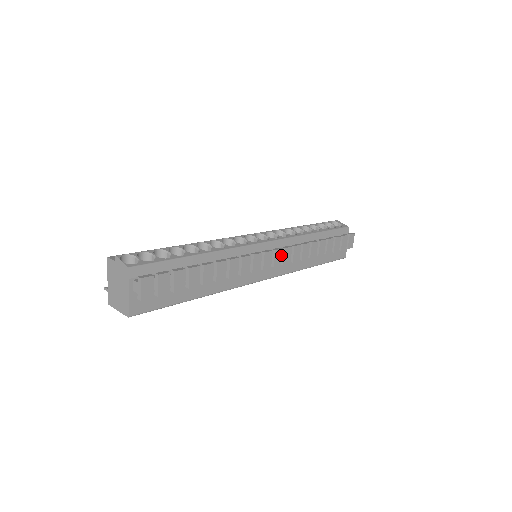
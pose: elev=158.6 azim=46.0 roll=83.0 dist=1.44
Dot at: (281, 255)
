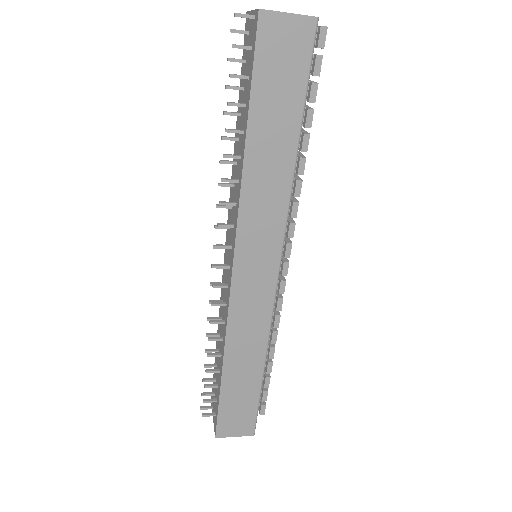
Dot at: occluded
